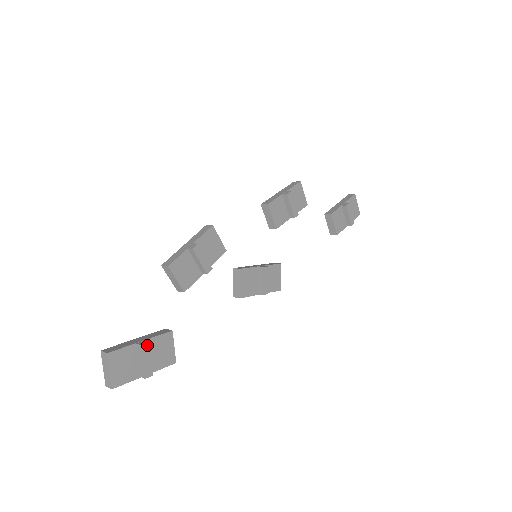
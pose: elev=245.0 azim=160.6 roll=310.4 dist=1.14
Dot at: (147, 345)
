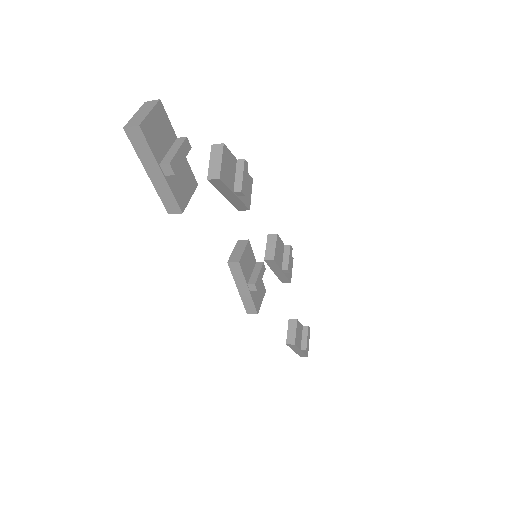
Dot at: (189, 147)
